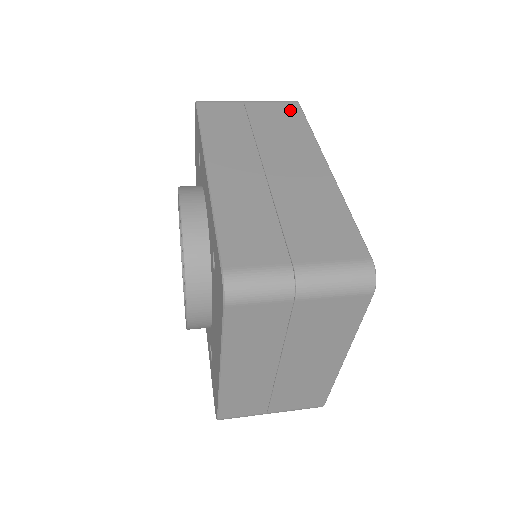
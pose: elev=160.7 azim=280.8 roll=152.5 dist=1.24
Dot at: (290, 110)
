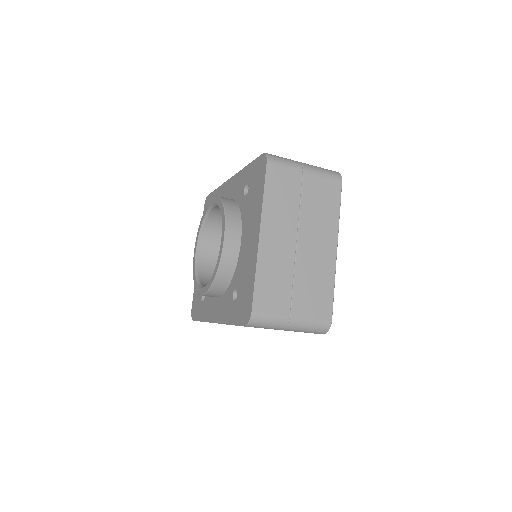
Dot at: occluded
